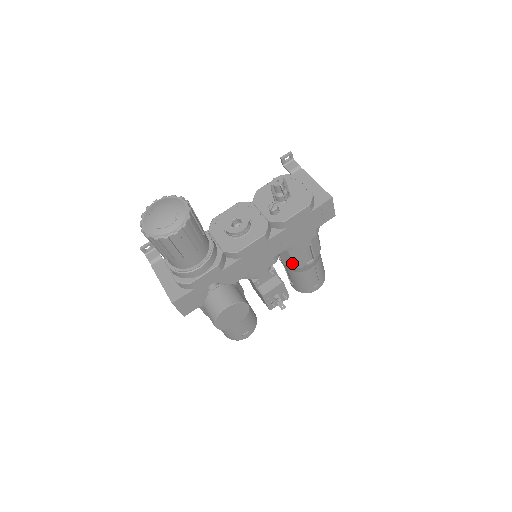
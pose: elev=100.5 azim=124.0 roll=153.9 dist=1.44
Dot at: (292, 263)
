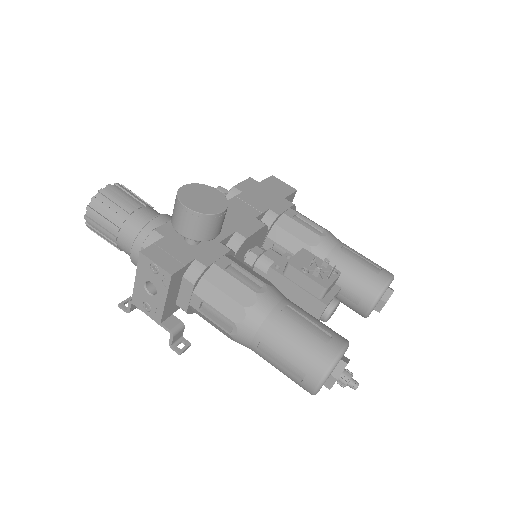
Dot at: (302, 242)
